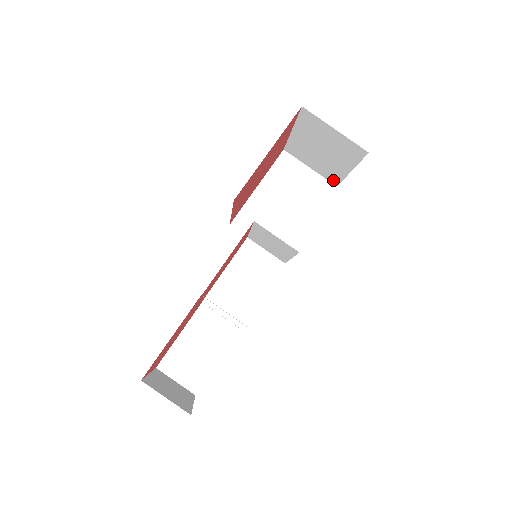
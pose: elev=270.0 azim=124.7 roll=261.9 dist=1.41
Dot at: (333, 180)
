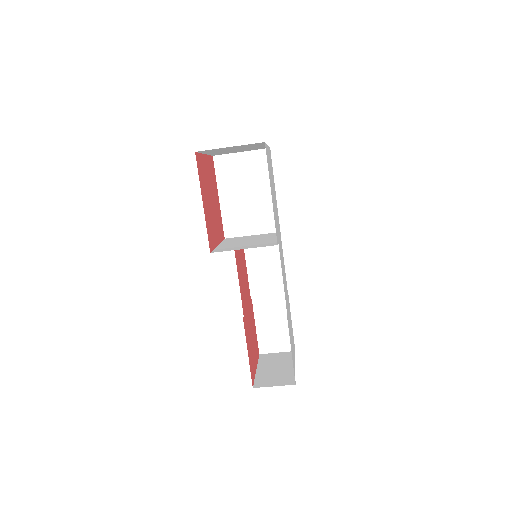
Dot at: (263, 148)
